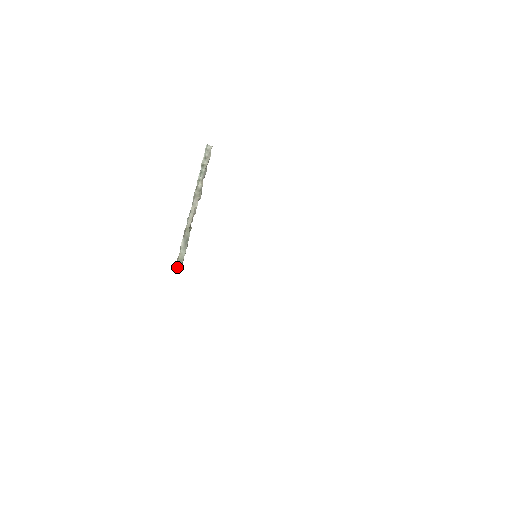
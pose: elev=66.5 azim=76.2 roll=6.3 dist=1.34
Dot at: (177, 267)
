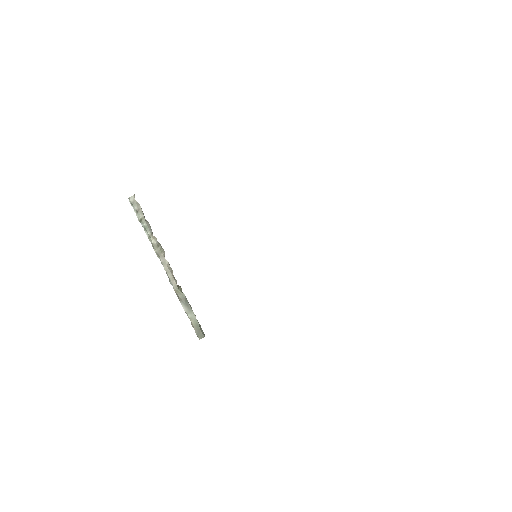
Dot at: (198, 334)
